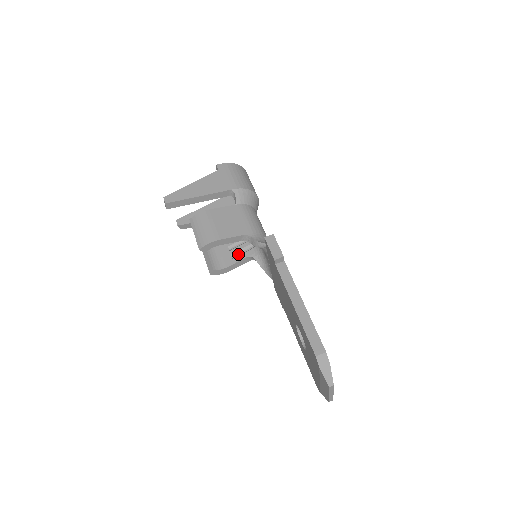
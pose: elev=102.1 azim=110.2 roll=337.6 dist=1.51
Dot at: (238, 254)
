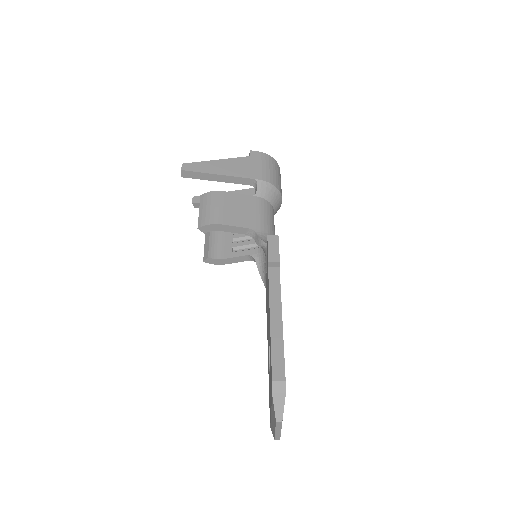
Dot at: (240, 249)
